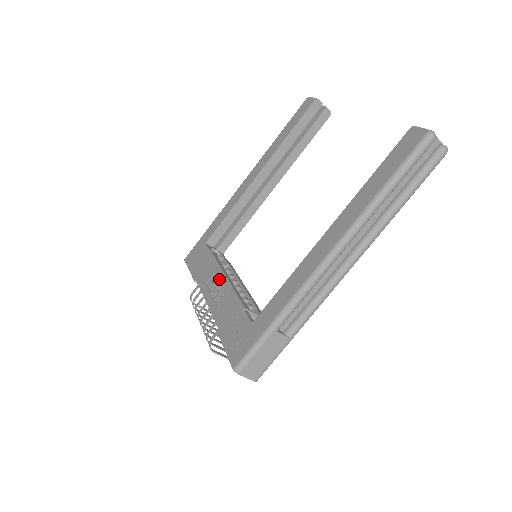
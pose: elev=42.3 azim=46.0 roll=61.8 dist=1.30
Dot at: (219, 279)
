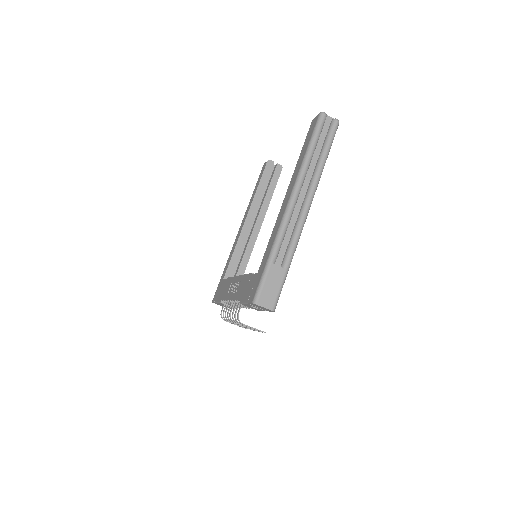
Dot at: (235, 281)
